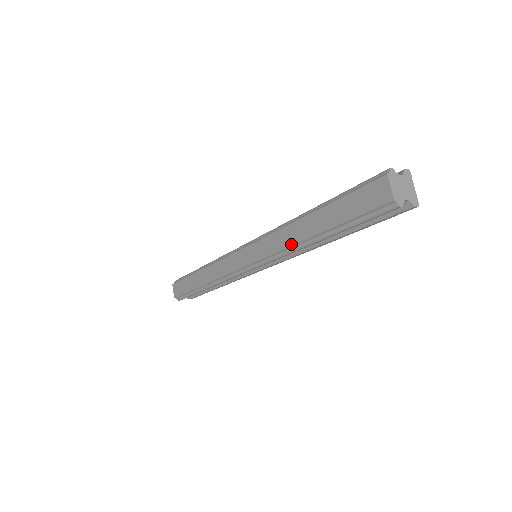
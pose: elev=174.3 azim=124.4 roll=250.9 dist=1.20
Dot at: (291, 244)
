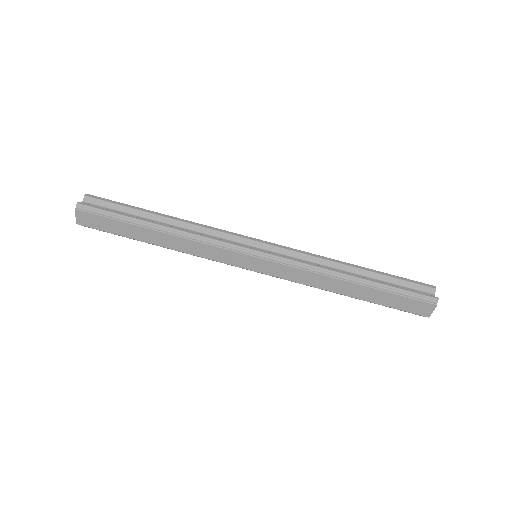
Dot at: (323, 289)
